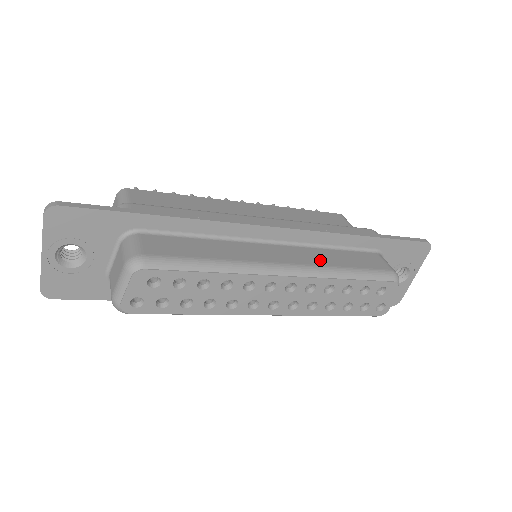
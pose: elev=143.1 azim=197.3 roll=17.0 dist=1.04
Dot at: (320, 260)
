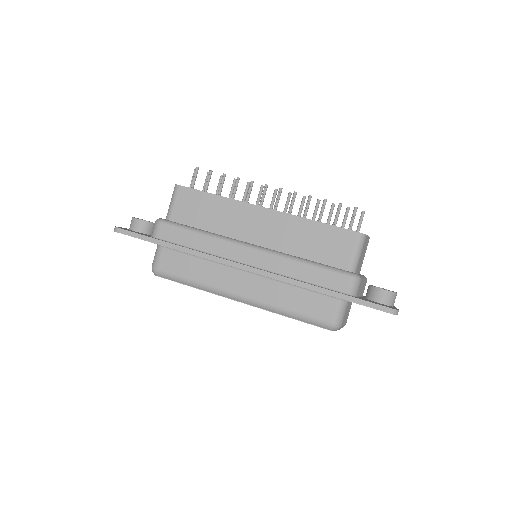
Dot at: (273, 297)
